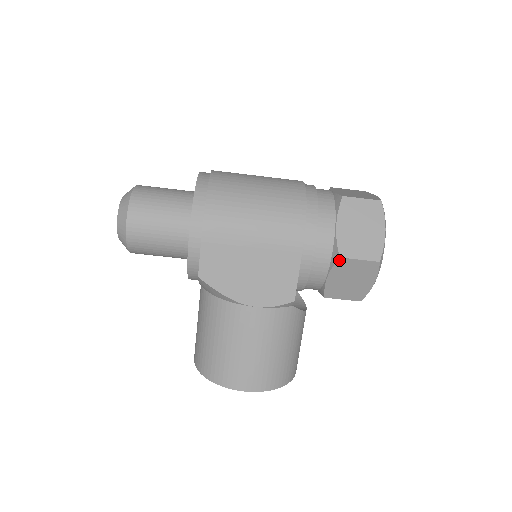
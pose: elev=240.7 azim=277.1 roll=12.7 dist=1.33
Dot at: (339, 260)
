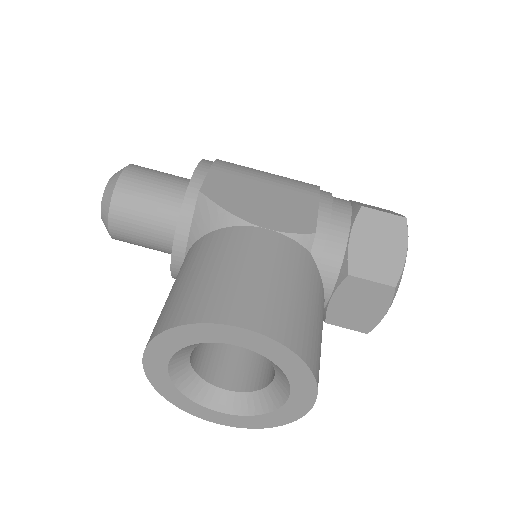
Dot at: (361, 210)
